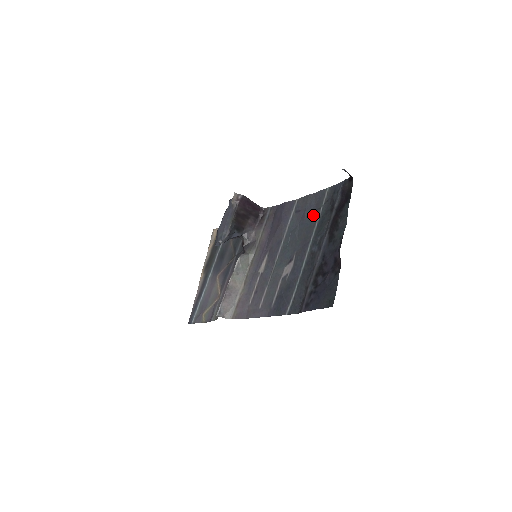
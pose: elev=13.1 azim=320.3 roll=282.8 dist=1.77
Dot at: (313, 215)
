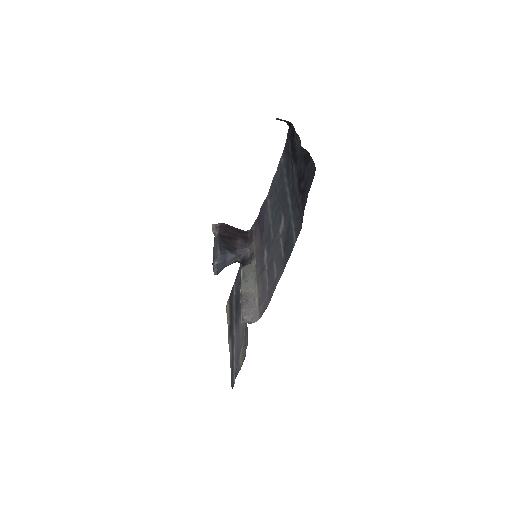
Dot at: (281, 179)
